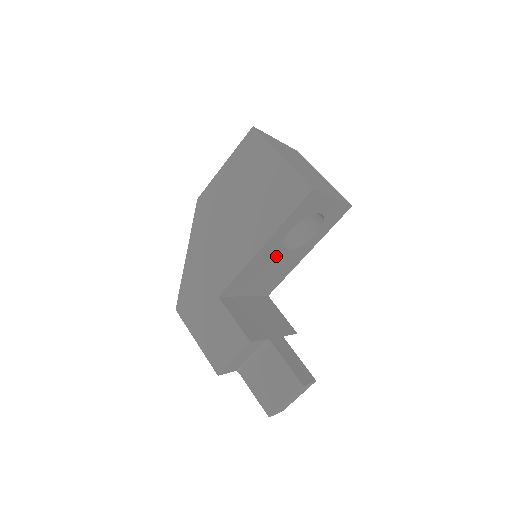
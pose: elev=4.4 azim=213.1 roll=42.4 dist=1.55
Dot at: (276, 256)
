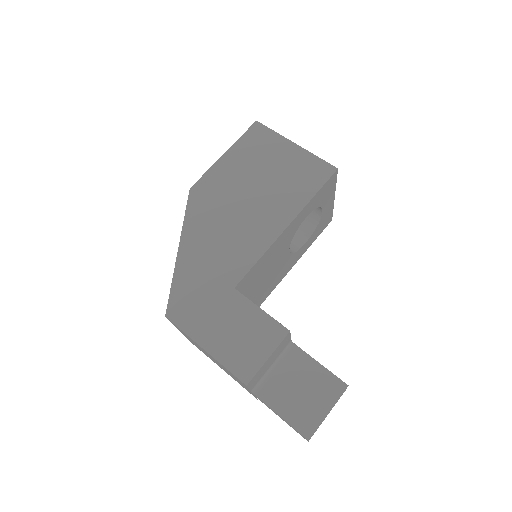
Dot at: (283, 252)
